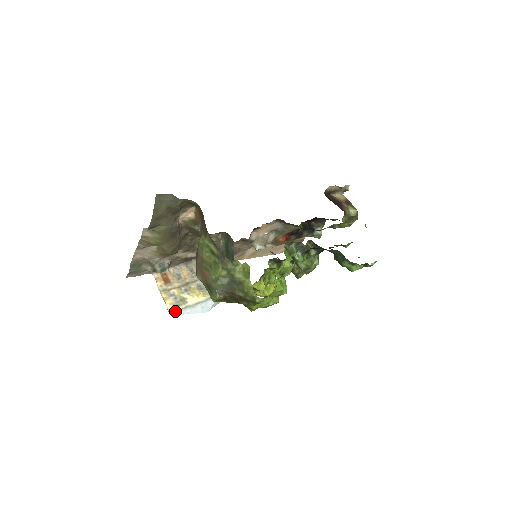
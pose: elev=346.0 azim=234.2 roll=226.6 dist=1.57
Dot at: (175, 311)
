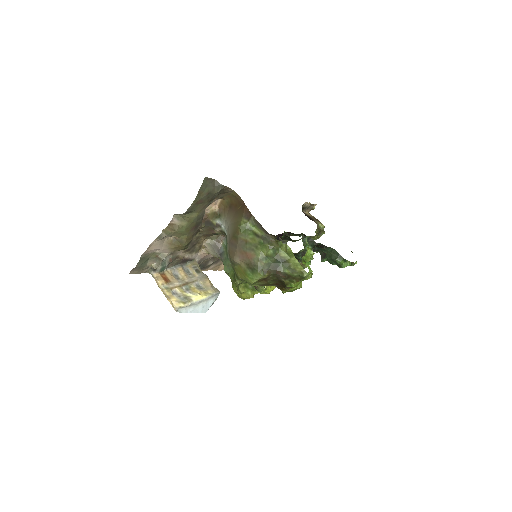
Dot at: (181, 308)
